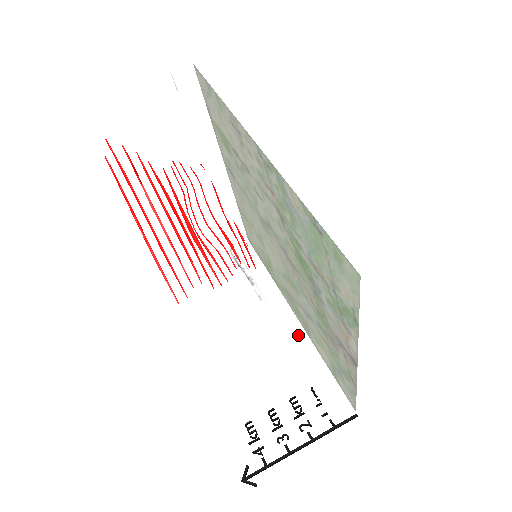
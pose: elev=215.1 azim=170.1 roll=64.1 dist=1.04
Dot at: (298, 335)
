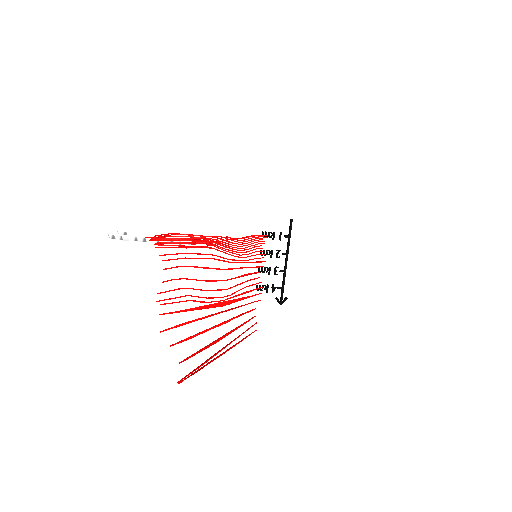
Dot at: occluded
